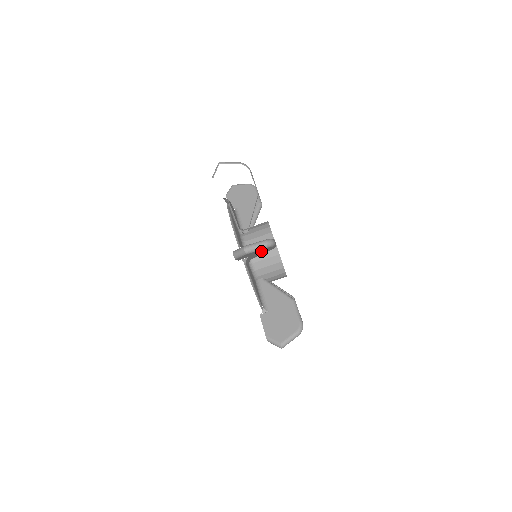
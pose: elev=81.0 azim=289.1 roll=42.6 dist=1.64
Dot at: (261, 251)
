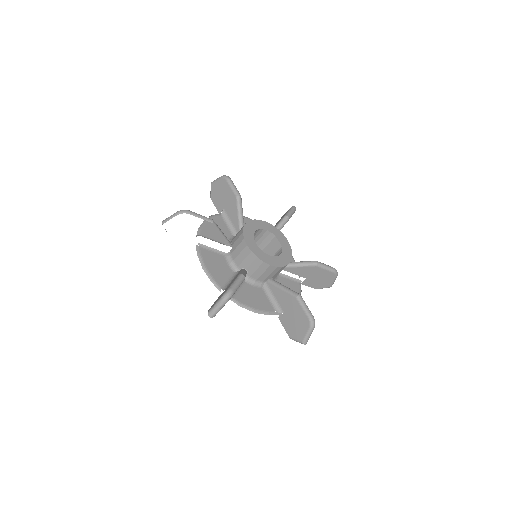
Dot at: occluded
